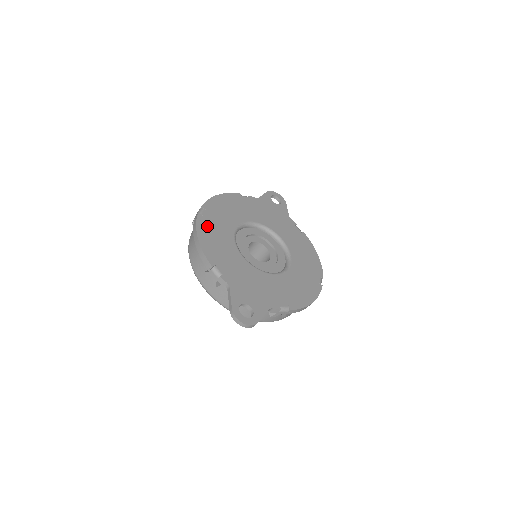
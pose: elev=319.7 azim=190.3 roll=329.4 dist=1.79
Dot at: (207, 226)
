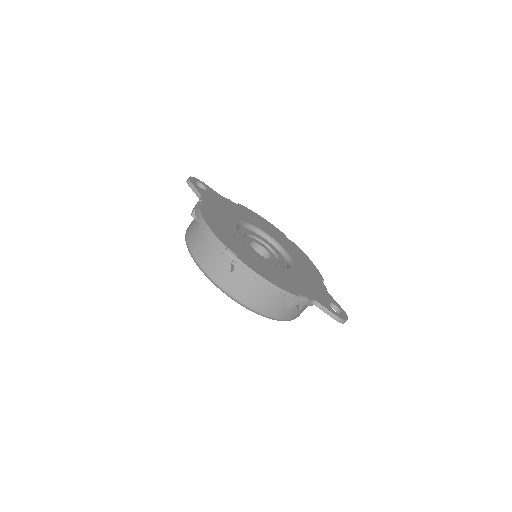
Dot at: (252, 263)
